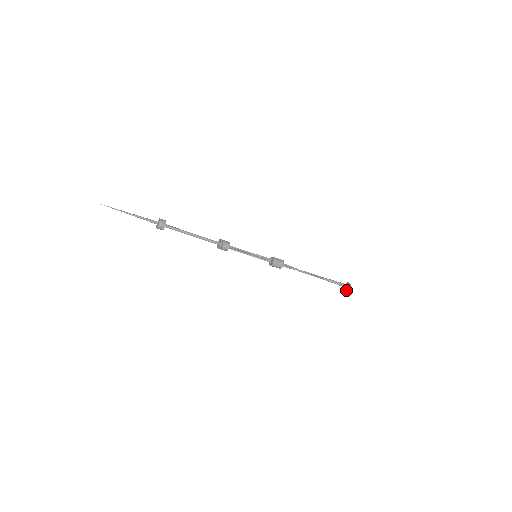
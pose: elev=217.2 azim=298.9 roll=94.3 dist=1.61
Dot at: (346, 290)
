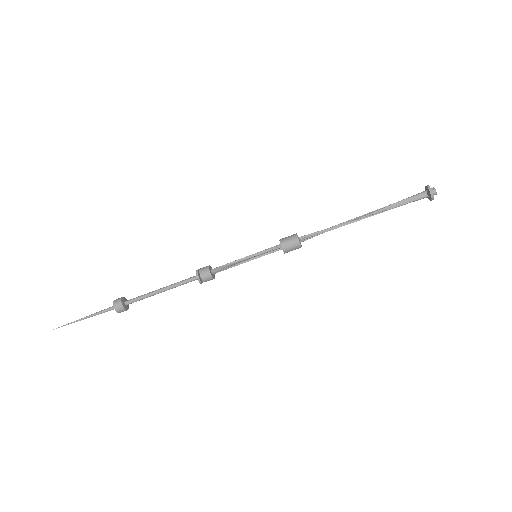
Dot at: (428, 192)
